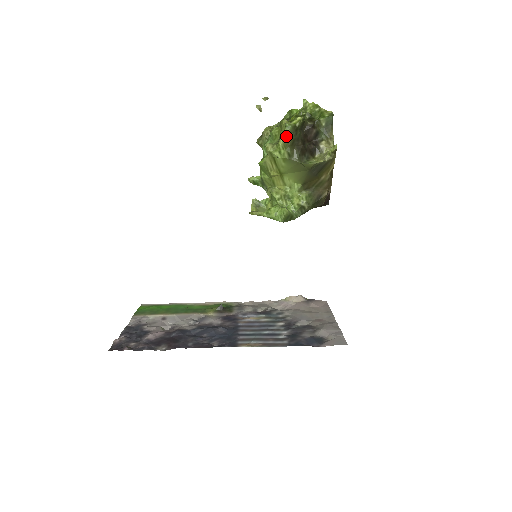
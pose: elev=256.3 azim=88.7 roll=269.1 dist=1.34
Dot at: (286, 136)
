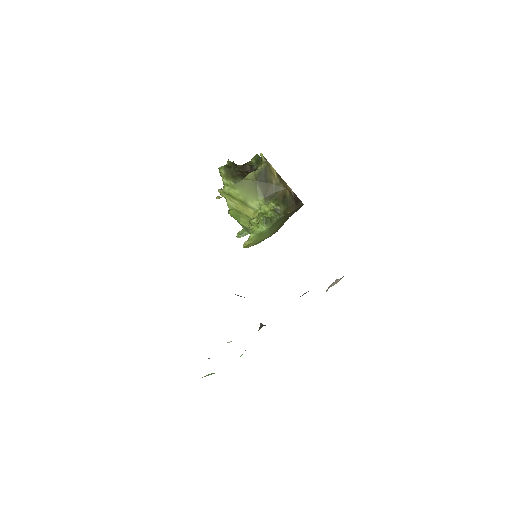
Dot at: (224, 174)
